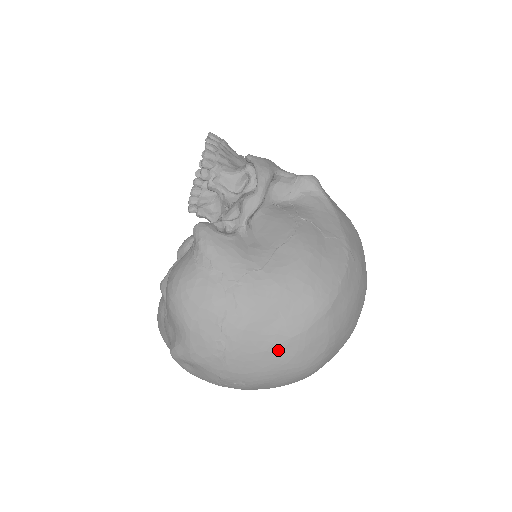
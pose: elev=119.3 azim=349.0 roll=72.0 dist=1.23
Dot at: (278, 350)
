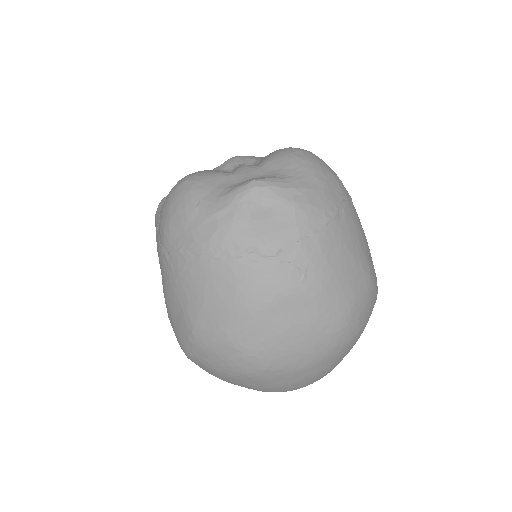
Dot at: (360, 272)
